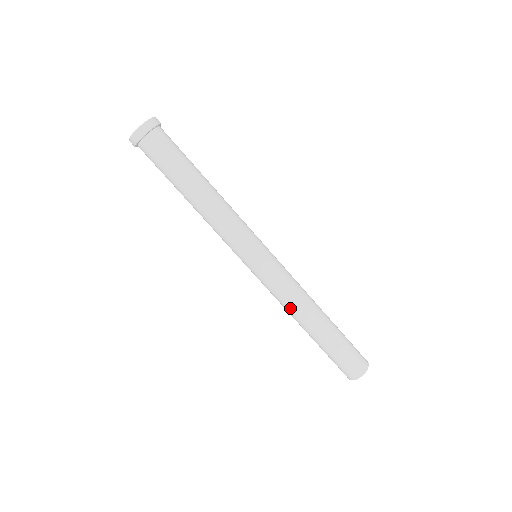
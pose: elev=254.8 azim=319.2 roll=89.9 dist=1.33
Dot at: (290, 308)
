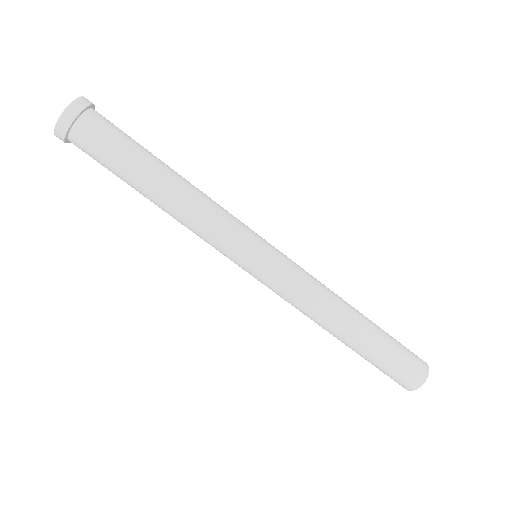
Dot at: occluded
